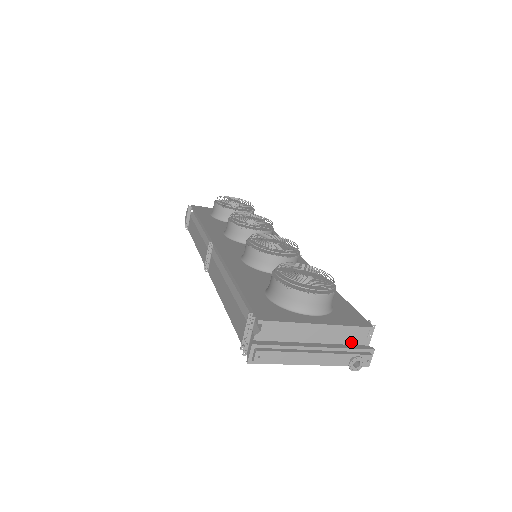
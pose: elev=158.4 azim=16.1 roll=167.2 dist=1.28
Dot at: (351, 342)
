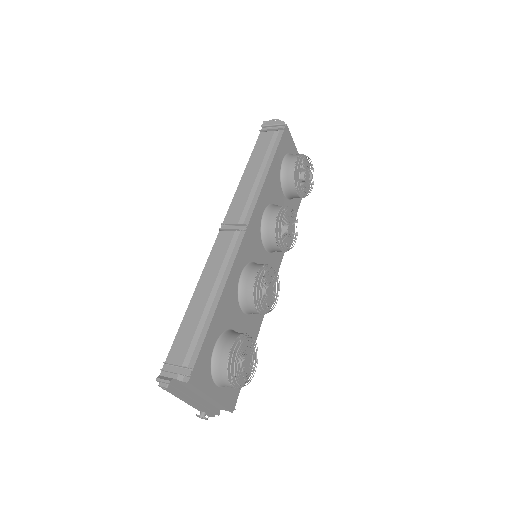
Dot at: (215, 405)
